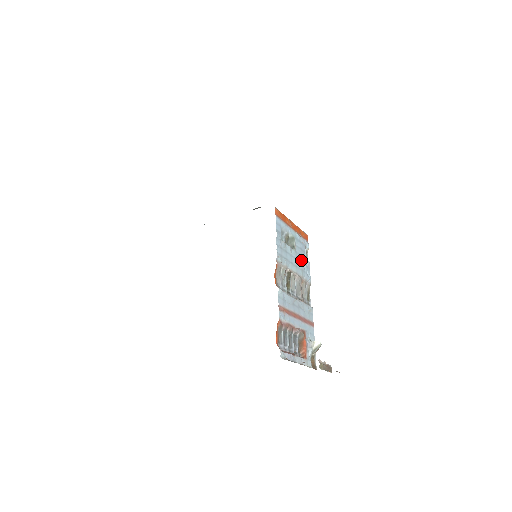
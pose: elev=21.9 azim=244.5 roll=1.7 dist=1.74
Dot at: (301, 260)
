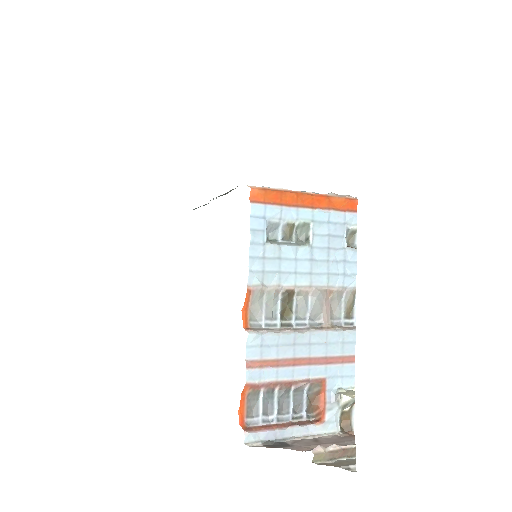
Dot at: (328, 256)
